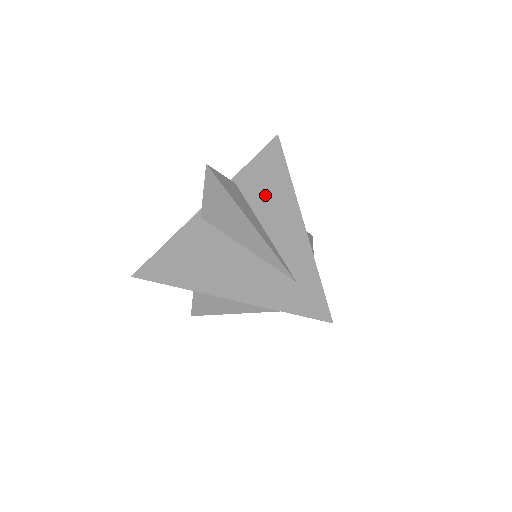
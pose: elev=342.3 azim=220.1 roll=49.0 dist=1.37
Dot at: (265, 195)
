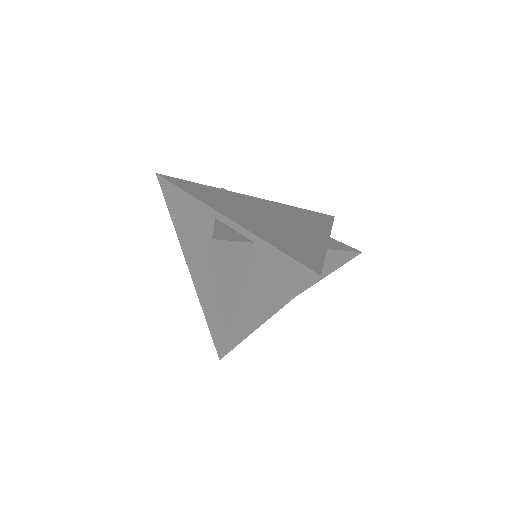
Dot at: (259, 283)
